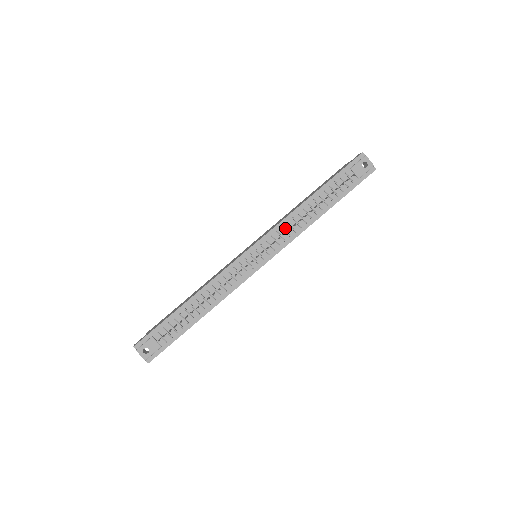
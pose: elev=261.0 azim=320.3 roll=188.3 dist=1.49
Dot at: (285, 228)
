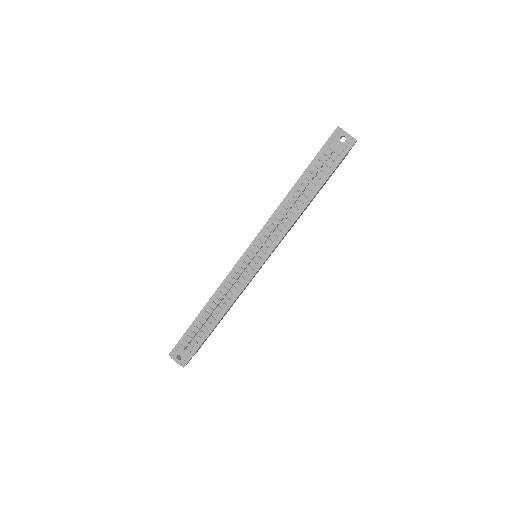
Dot at: (275, 224)
